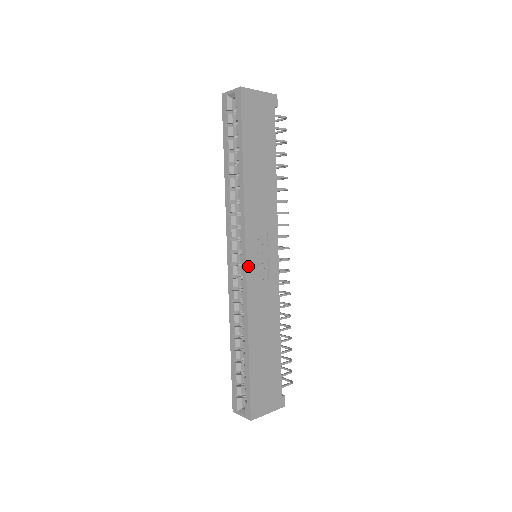
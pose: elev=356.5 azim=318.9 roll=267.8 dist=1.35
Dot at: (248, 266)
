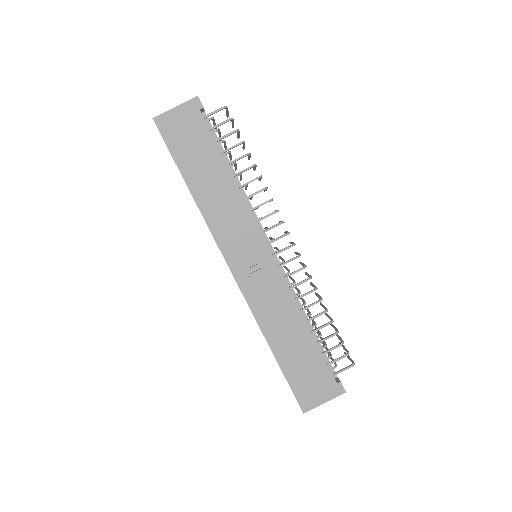
Dot at: (236, 276)
